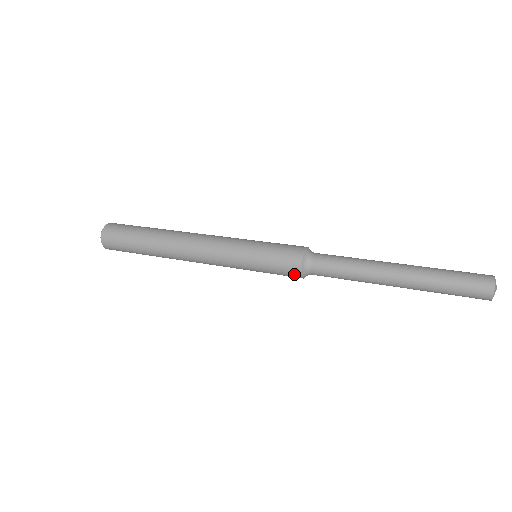
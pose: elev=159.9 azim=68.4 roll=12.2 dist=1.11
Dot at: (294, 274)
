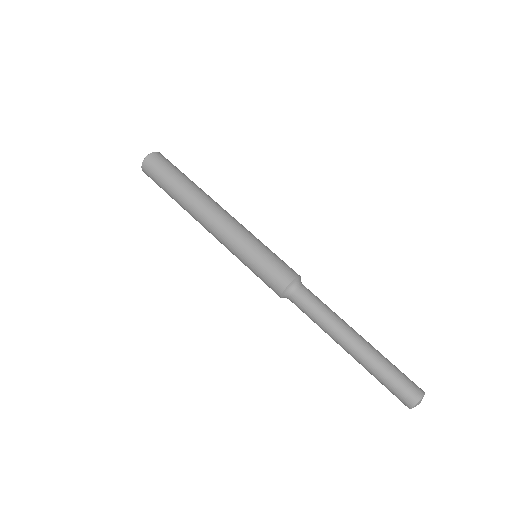
Dot at: occluded
